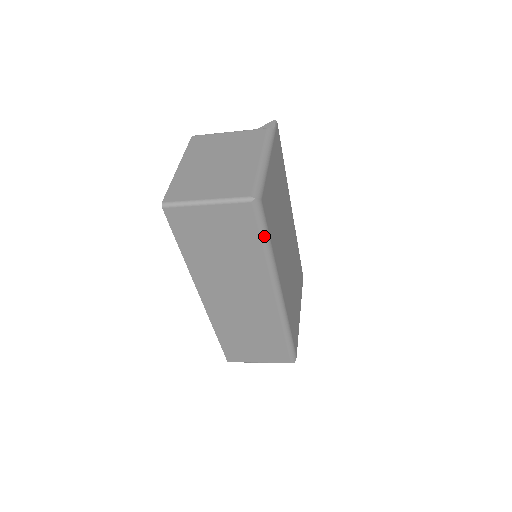
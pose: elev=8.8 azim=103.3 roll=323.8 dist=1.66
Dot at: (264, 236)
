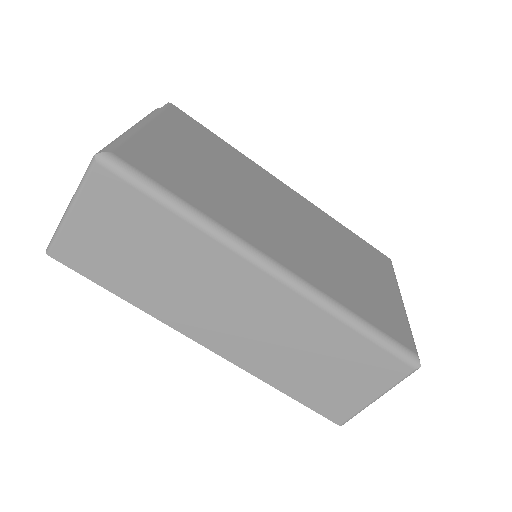
Dot at: (159, 196)
